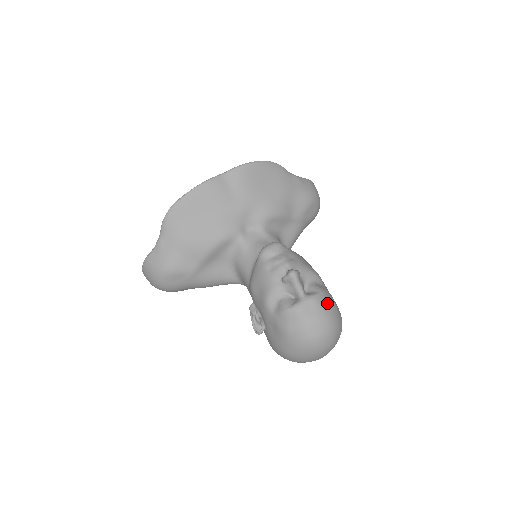
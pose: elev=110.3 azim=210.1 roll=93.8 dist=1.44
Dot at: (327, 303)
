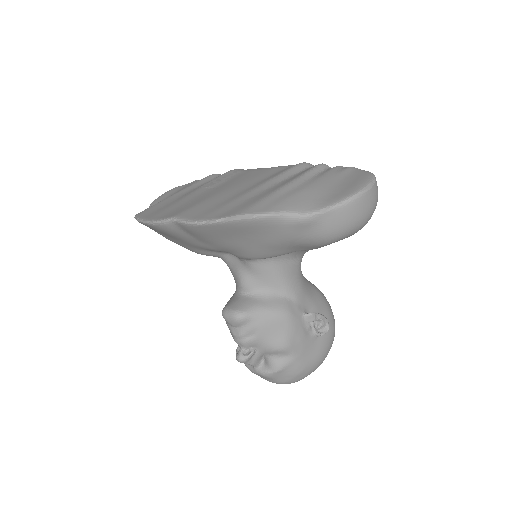
Dot at: (283, 376)
